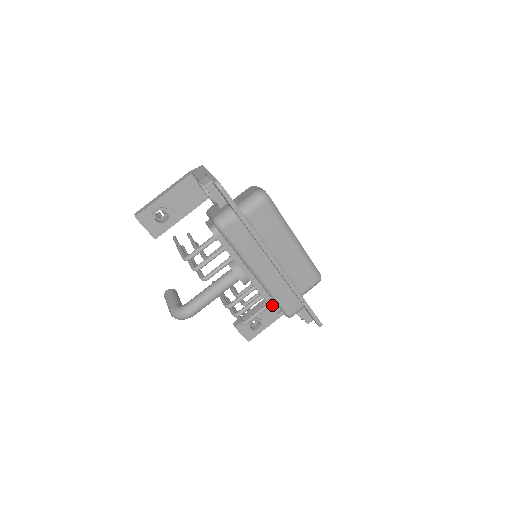
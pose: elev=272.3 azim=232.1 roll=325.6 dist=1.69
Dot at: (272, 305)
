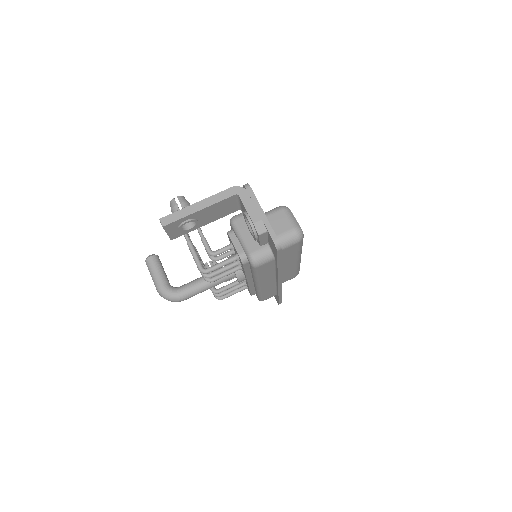
Dot at: (252, 293)
